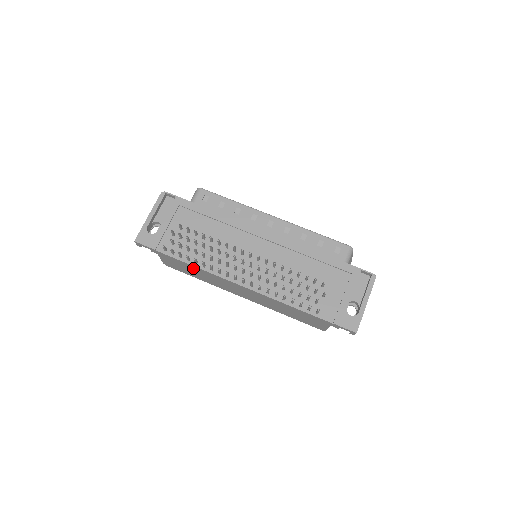
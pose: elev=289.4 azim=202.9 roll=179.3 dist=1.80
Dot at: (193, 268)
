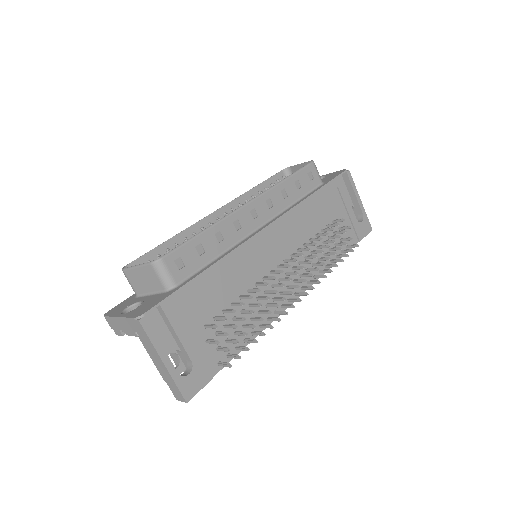
Dot at: occluded
